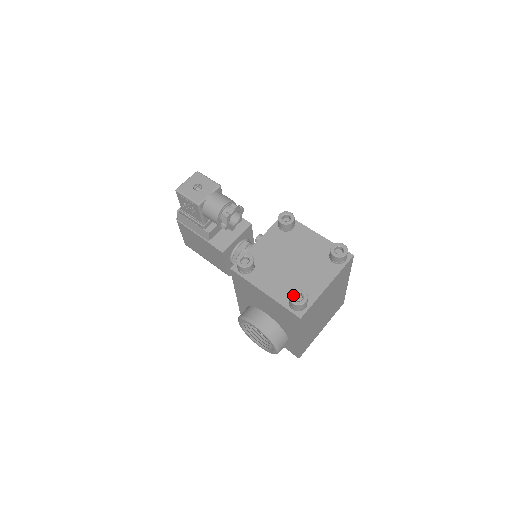
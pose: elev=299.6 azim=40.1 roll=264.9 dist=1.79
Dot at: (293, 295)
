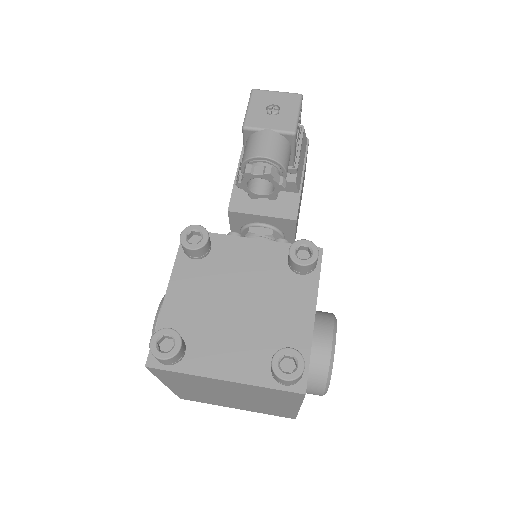
Dot at: (165, 334)
